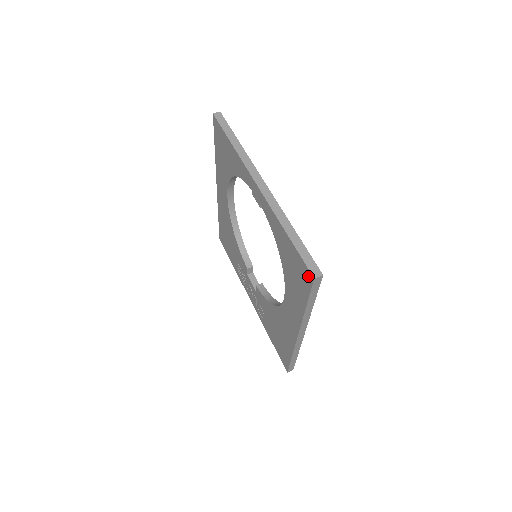
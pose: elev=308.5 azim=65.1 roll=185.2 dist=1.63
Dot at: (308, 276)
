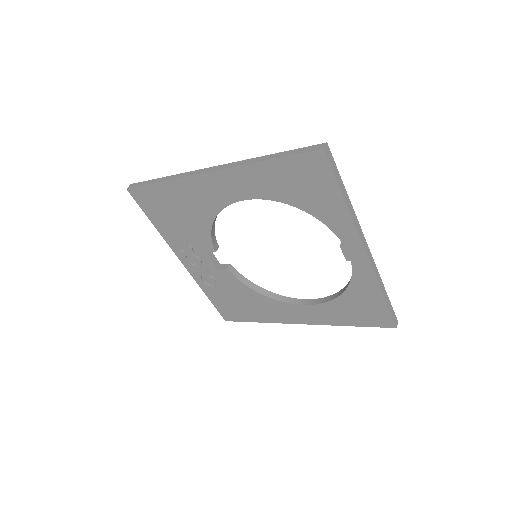
Dot at: (387, 323)
